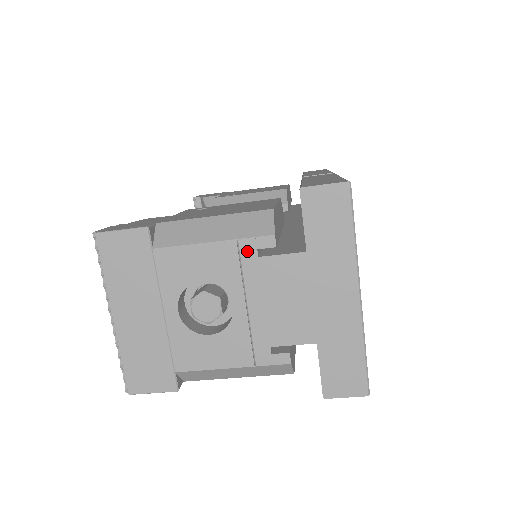
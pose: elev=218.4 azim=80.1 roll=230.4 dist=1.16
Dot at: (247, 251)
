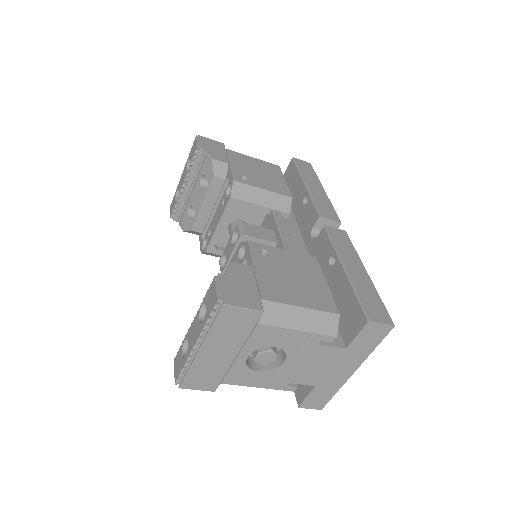
Dot at: (315, 340)
